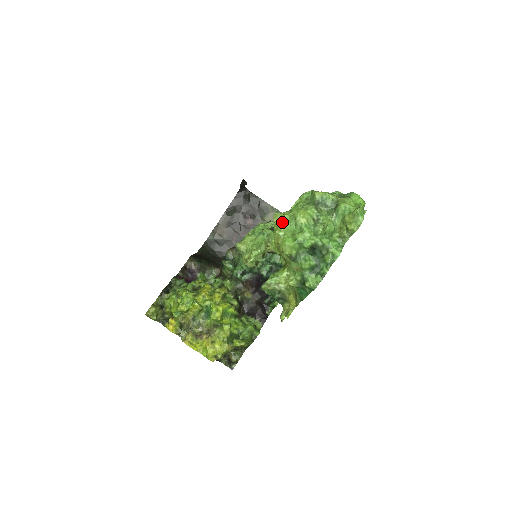
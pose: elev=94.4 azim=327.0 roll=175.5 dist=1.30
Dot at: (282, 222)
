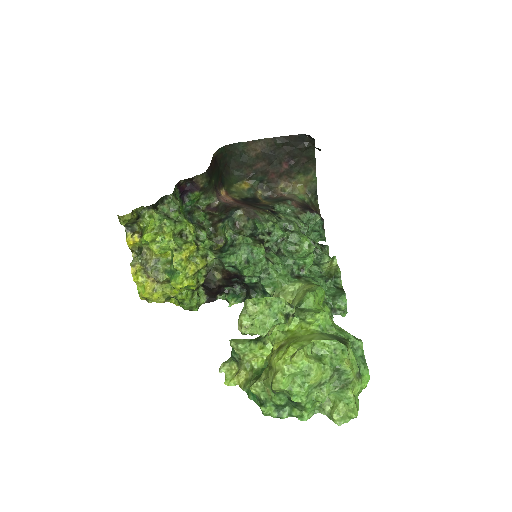
Dot at: (297, 364)
